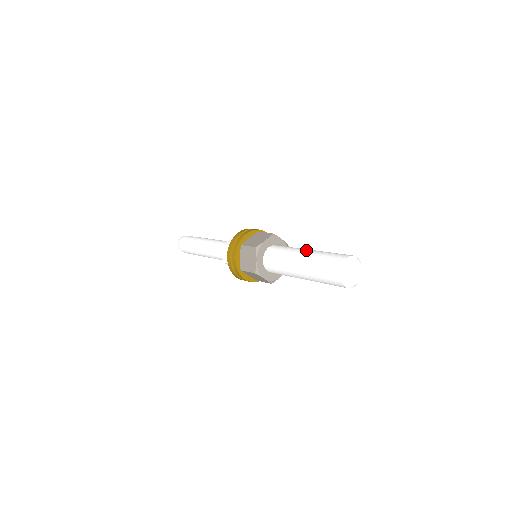
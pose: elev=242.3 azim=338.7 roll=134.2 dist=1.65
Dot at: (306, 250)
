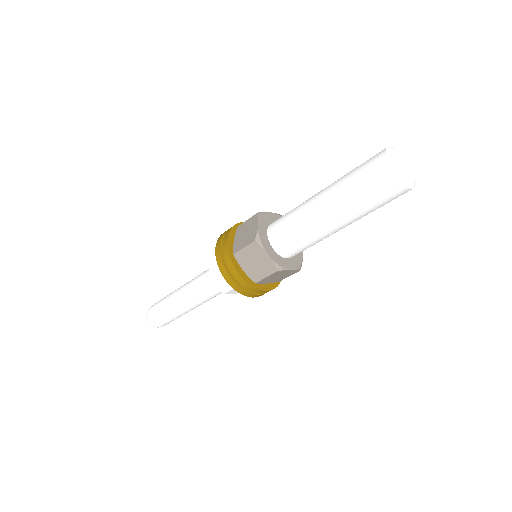
Dot at: (319, 193)
